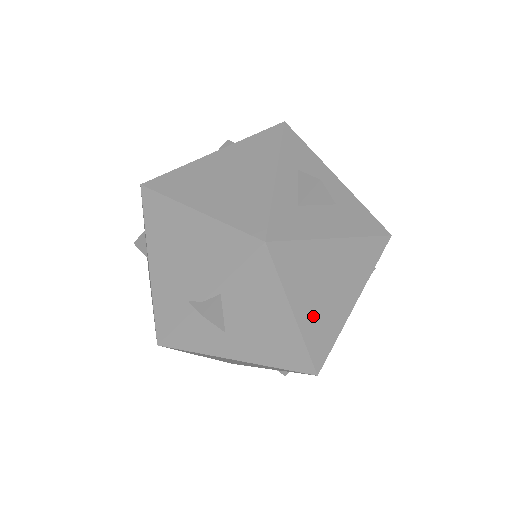
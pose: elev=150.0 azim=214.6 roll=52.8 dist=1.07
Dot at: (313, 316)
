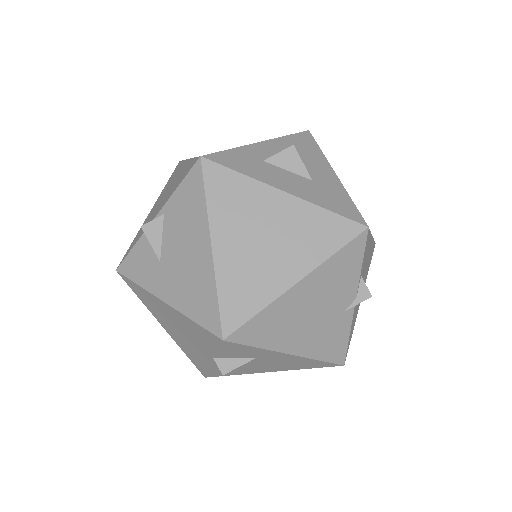
Dot at: (235, 262)
